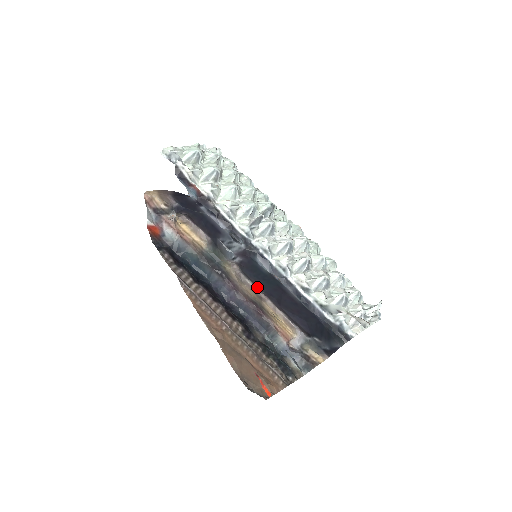
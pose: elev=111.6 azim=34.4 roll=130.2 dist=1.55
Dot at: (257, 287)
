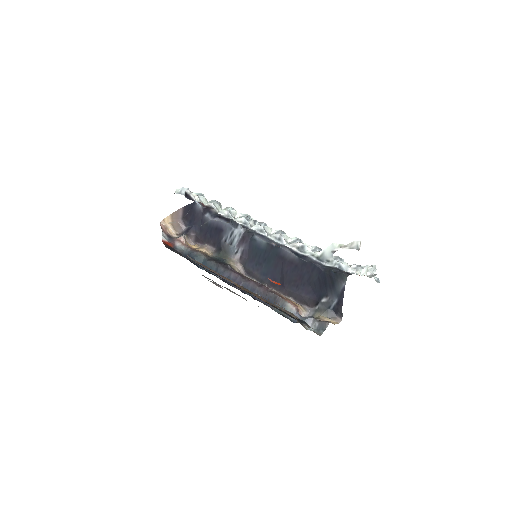
Dot at: (261, 283)
